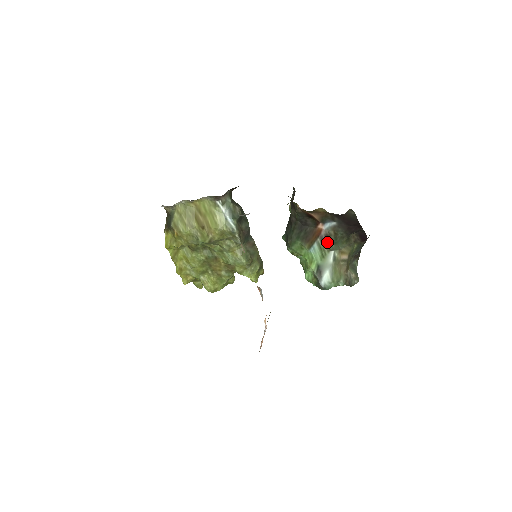
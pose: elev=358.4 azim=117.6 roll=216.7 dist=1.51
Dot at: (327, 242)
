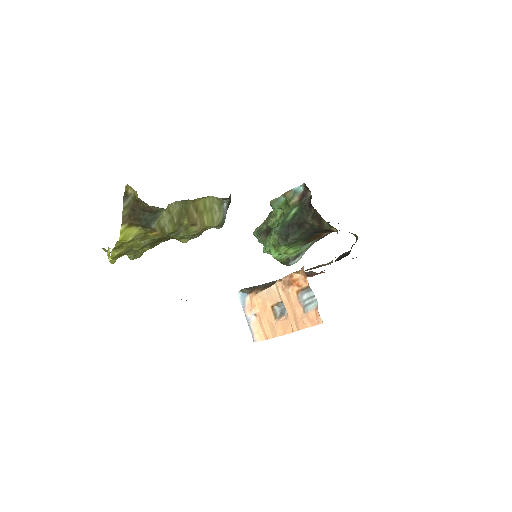
Dot at: (319, 239)
